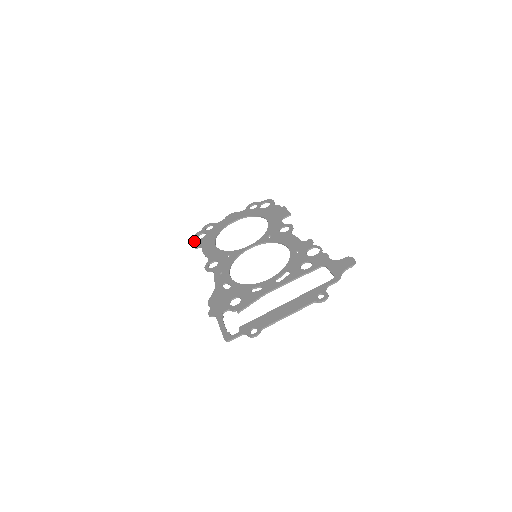
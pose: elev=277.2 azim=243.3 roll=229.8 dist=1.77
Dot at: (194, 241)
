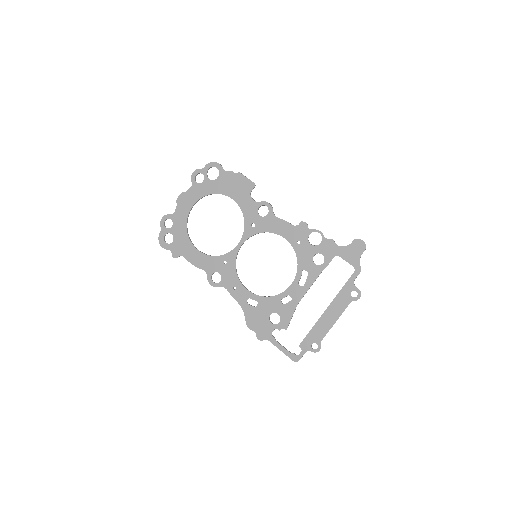
Dot at: (166, 249)
